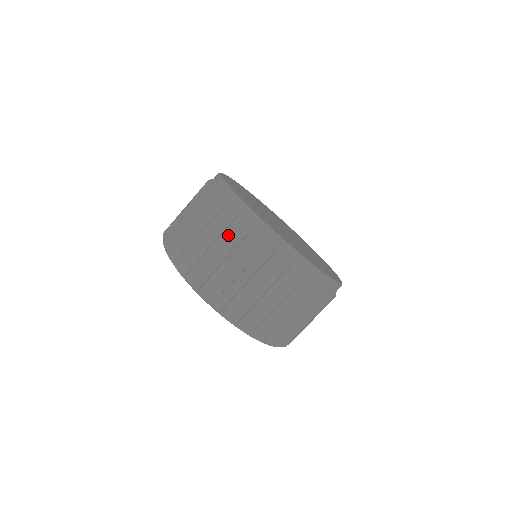
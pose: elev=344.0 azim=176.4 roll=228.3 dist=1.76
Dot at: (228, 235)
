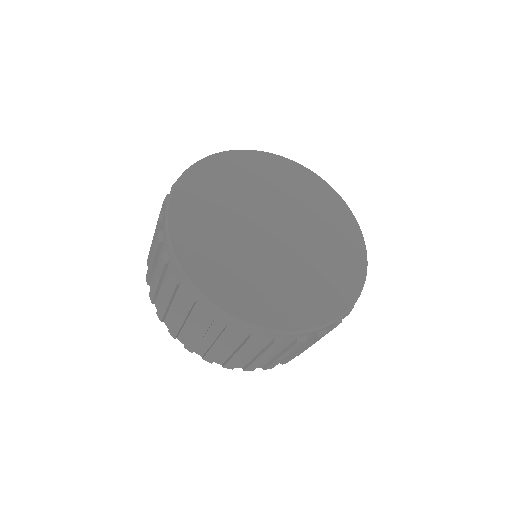
Dot at: occluded
